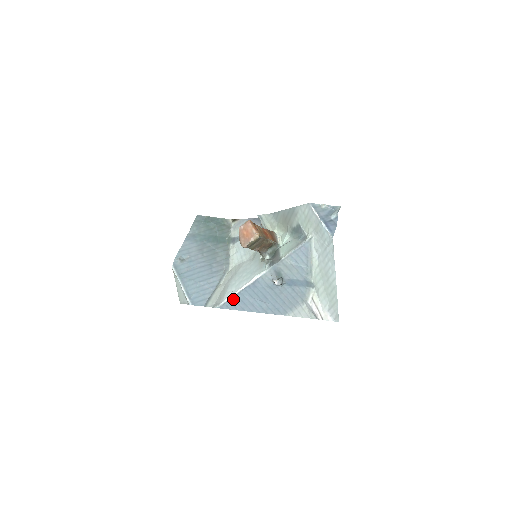
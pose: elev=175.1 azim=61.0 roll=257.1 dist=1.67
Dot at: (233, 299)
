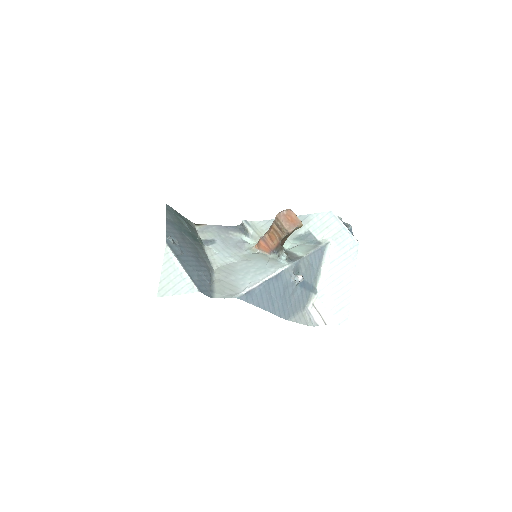
Dot at: (254, 290)
